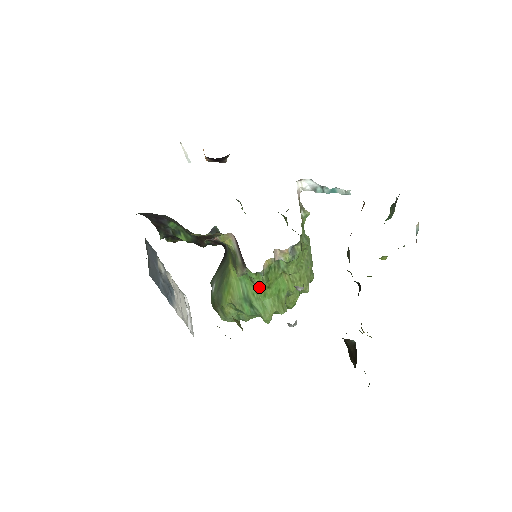
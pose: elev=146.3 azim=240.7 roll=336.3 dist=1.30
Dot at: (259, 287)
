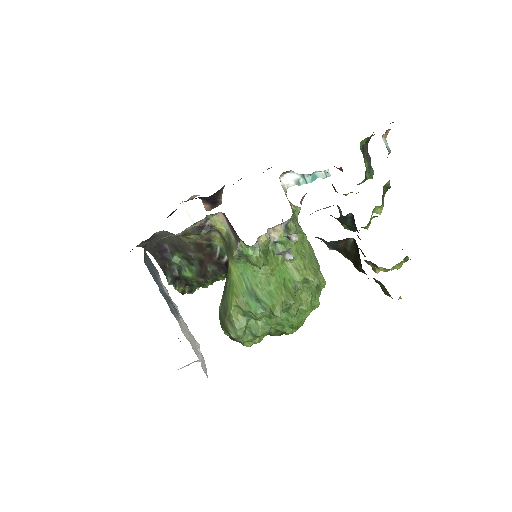
Dot at: (257, 263)
